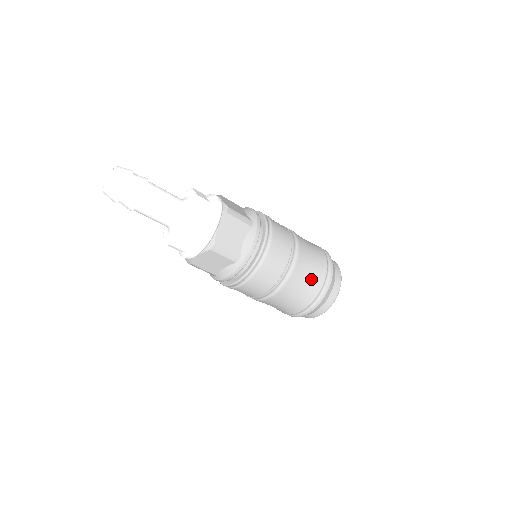
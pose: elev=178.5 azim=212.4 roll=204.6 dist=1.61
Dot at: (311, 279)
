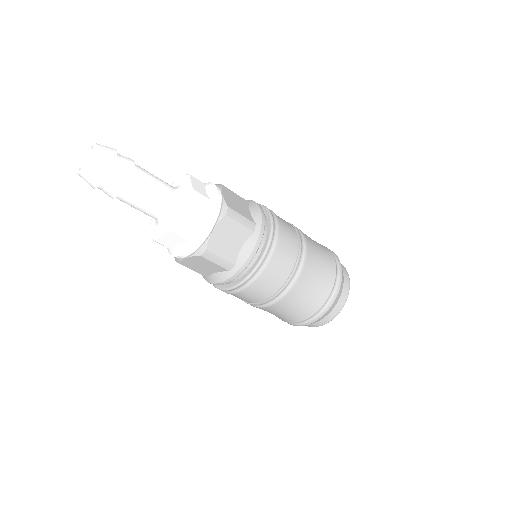
Dot at: (323, 253)
